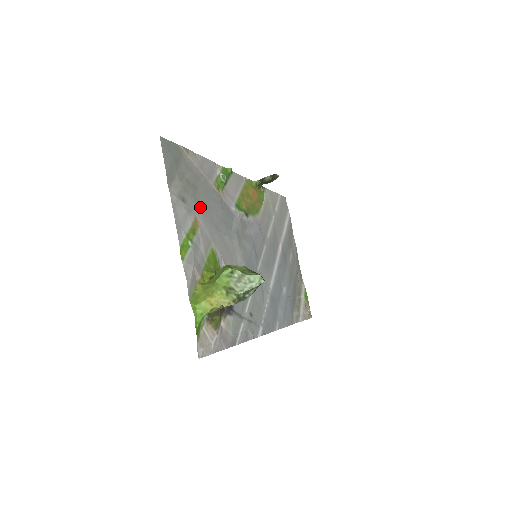
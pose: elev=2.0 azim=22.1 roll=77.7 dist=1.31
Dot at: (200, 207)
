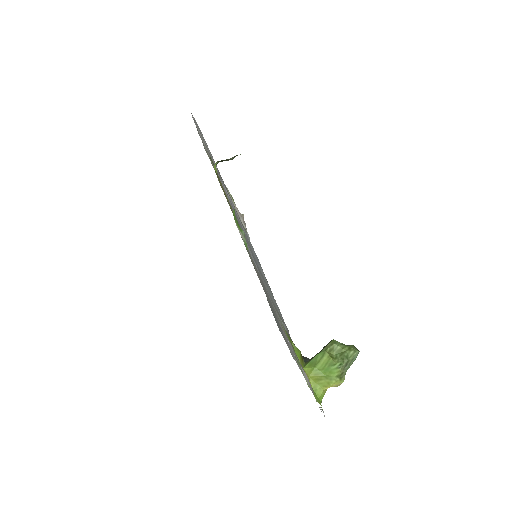
Dot at: occluded
